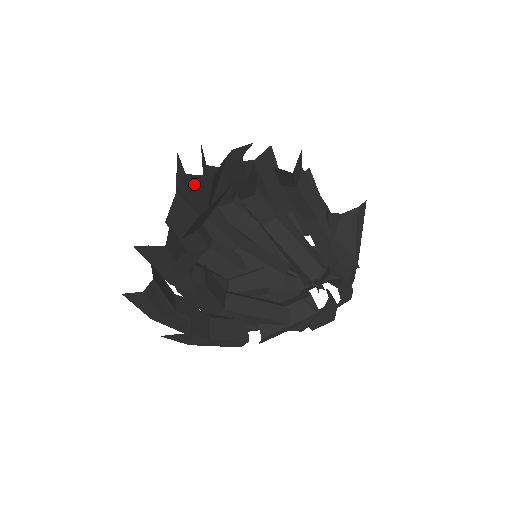
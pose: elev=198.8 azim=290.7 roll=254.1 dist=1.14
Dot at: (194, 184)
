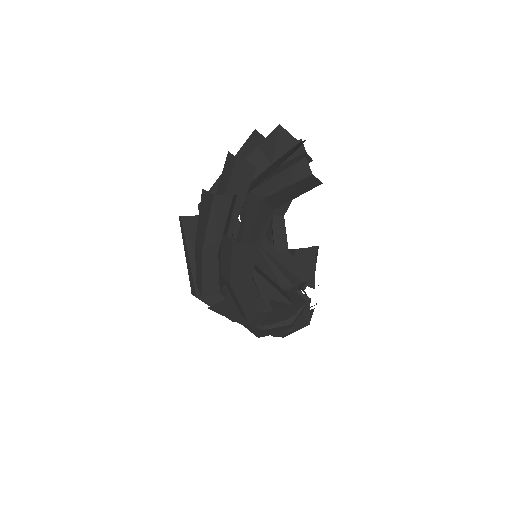
Dot at: occluded
